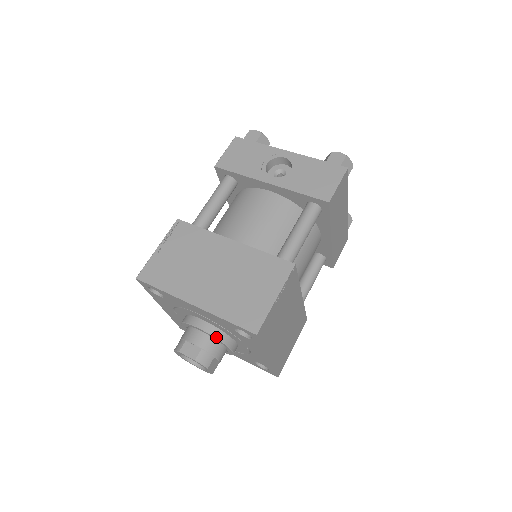
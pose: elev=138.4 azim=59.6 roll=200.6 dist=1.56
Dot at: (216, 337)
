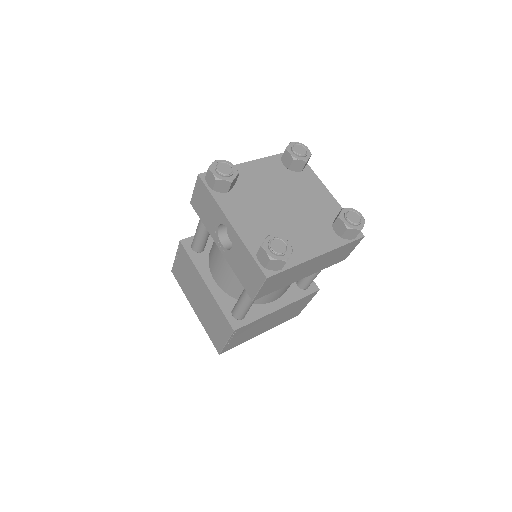
Dot at: occluded
